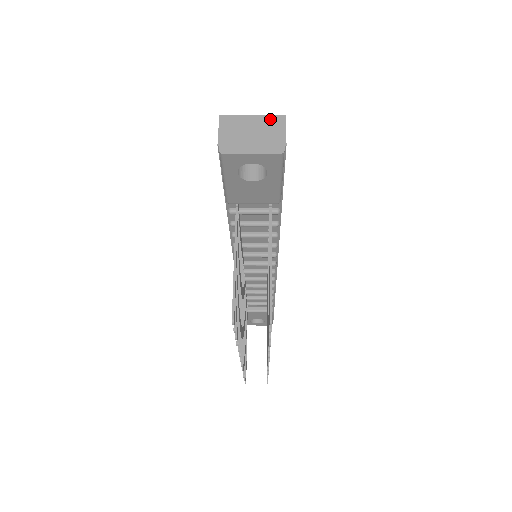
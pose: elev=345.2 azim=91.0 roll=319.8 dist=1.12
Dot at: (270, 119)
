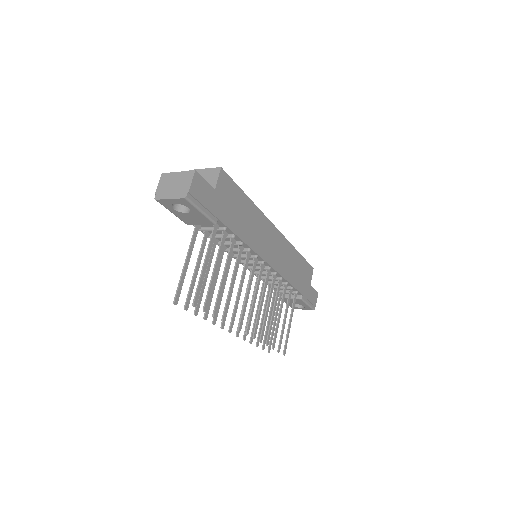
Dot at: (186, 174)
